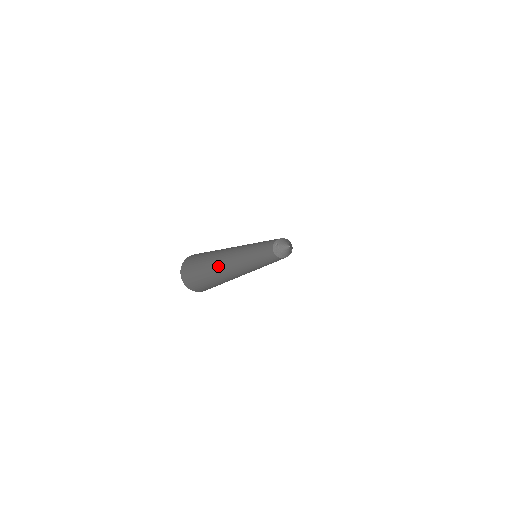
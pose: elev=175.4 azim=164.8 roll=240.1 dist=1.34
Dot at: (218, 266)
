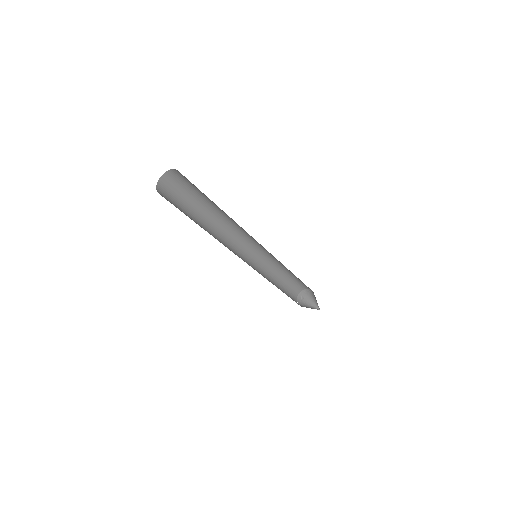
Dot at: (206, 229)
